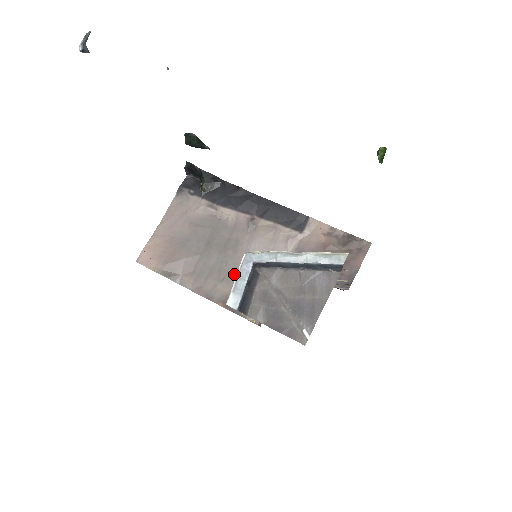
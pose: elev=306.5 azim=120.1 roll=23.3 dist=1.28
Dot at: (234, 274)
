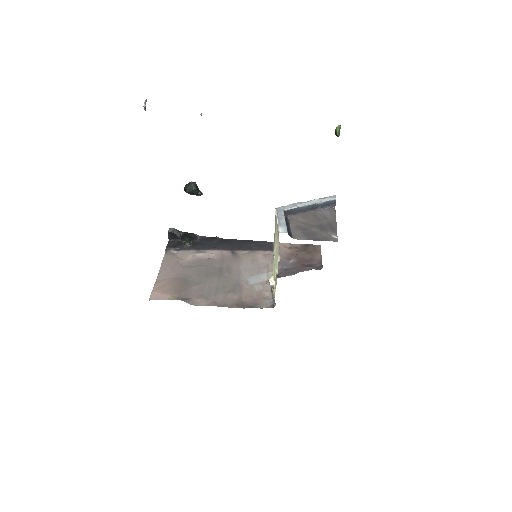
Dot at: (236, 286)
